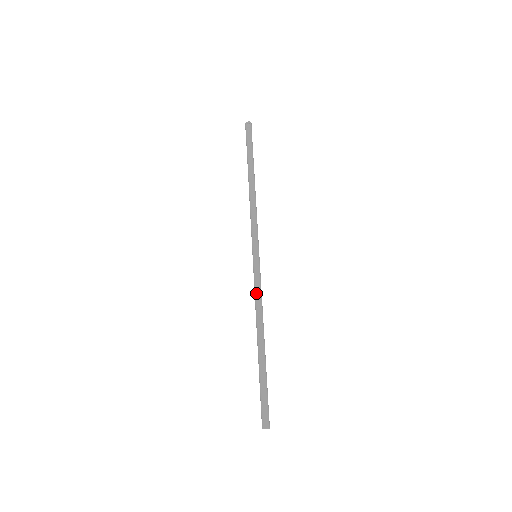
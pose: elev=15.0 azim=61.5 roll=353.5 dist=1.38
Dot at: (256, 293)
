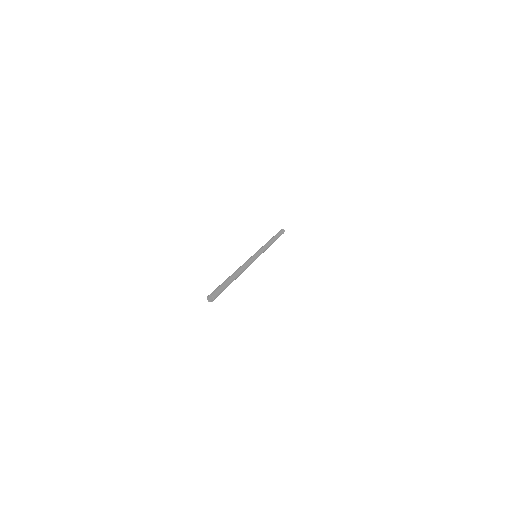
Dot at: occluded
